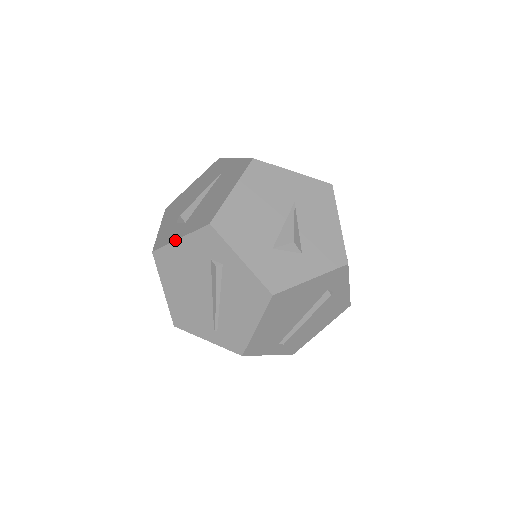
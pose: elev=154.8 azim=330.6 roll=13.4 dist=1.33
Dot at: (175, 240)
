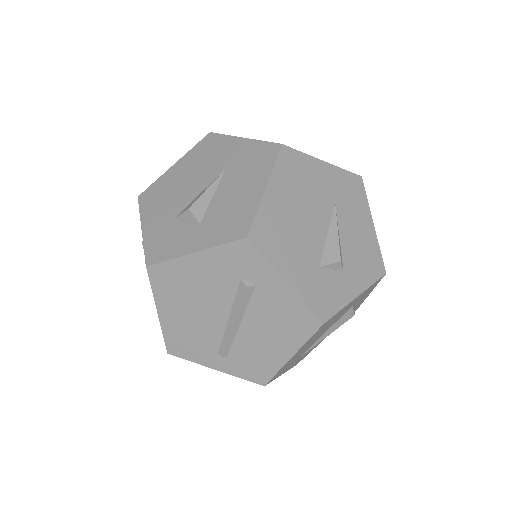
Dot at: occluded
